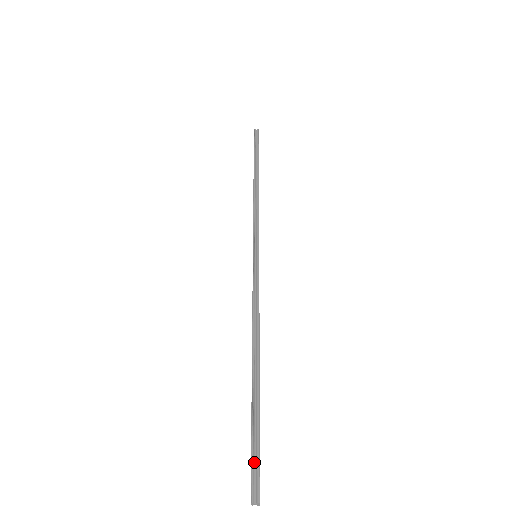
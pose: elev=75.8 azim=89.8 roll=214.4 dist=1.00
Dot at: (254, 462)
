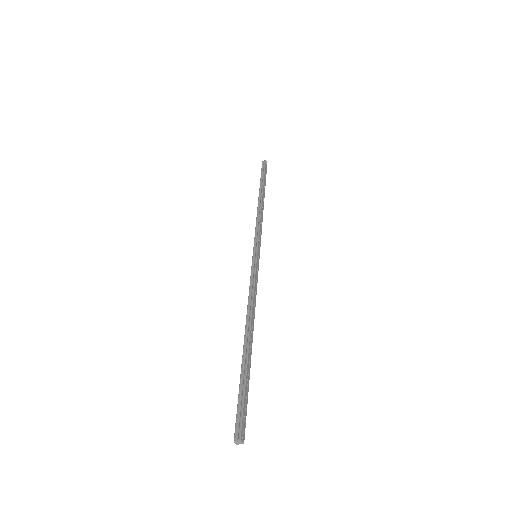
Dot at: (239, 410)
